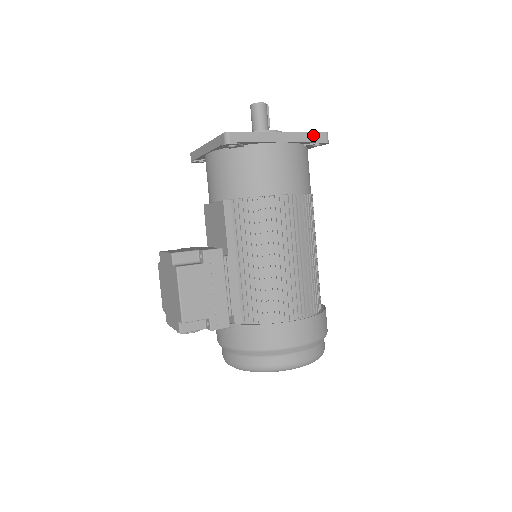
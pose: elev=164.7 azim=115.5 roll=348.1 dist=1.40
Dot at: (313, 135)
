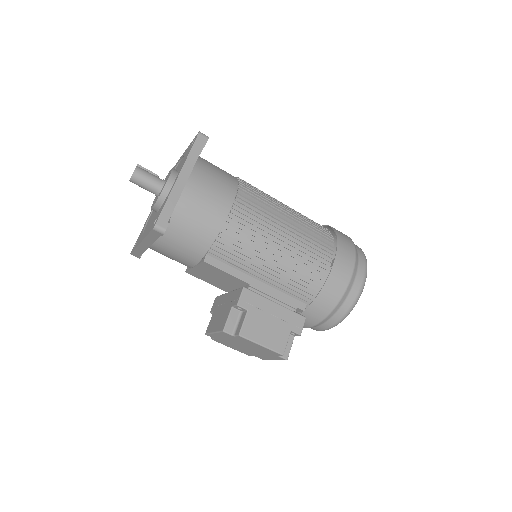
Dot at: (195, 147)
